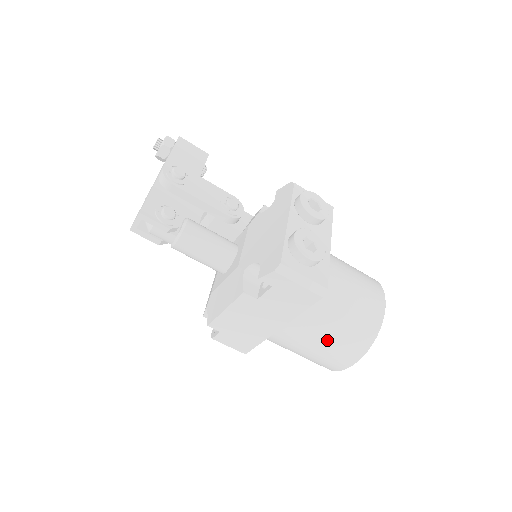
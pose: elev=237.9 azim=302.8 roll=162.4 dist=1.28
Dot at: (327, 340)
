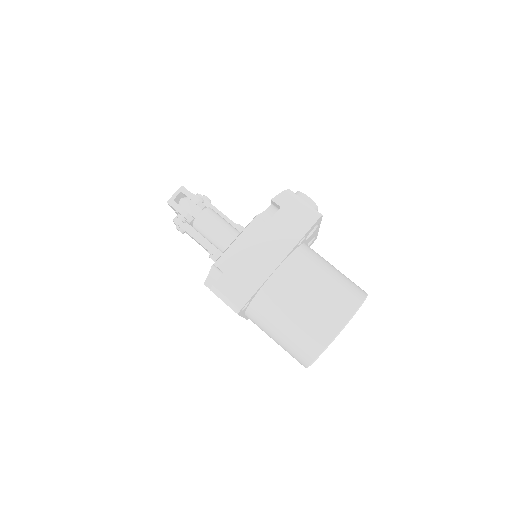
Dot at: (321, 288)
